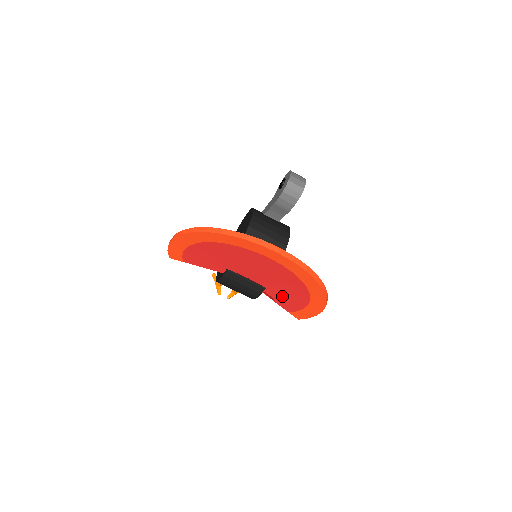
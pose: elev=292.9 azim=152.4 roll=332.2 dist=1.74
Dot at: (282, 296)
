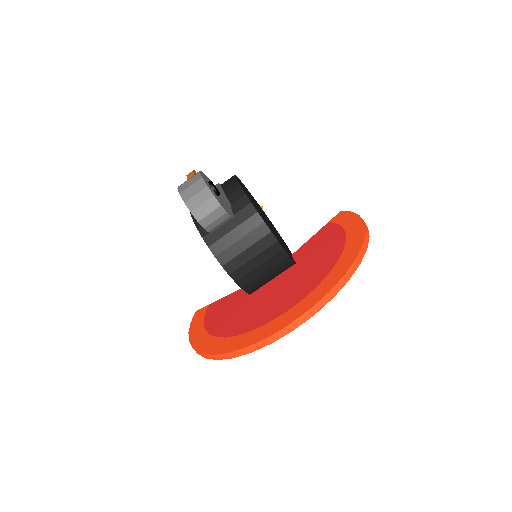
Dot at: occluded
